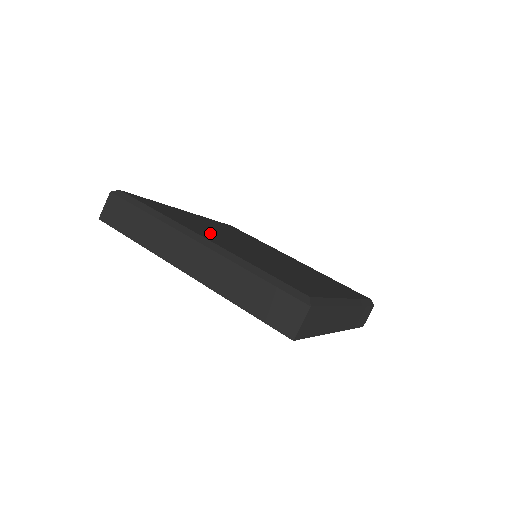
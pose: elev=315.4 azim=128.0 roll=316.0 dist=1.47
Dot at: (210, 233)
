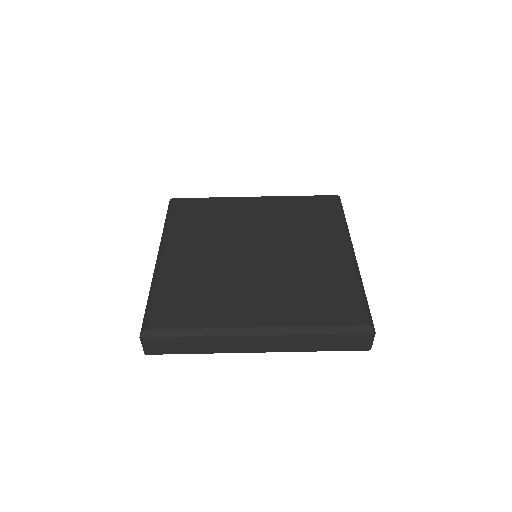
Dot at: (236, 296)
